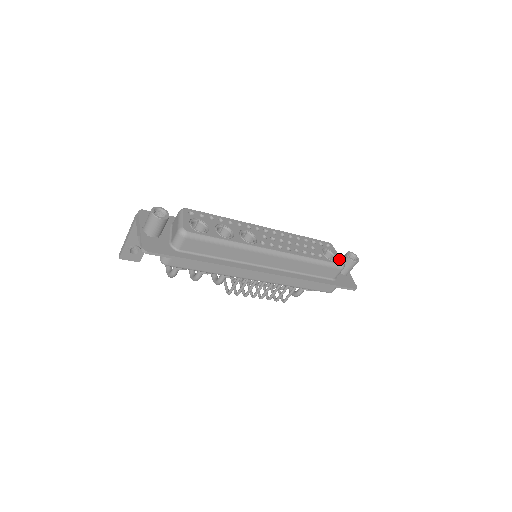
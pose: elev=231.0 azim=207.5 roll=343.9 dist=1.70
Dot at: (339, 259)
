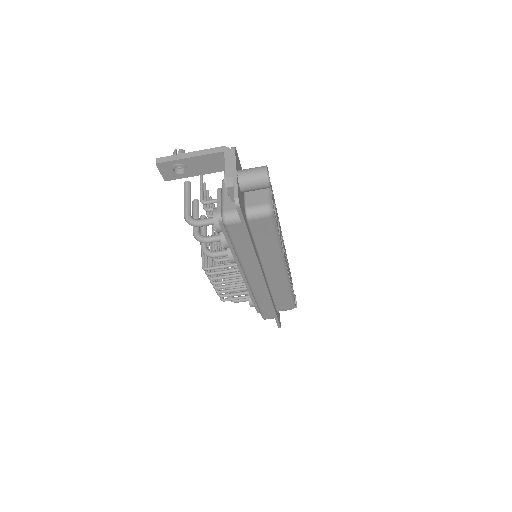
Dot at: occluded
